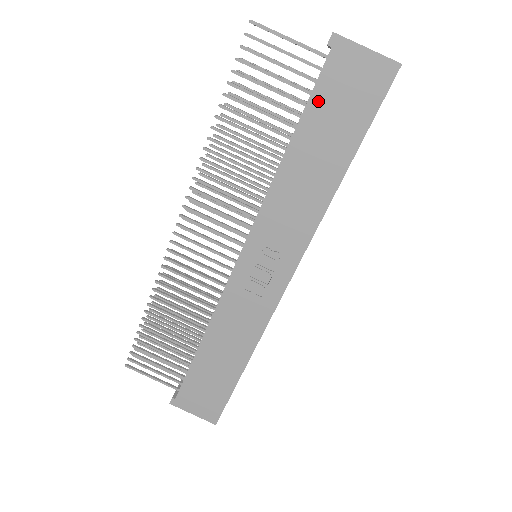
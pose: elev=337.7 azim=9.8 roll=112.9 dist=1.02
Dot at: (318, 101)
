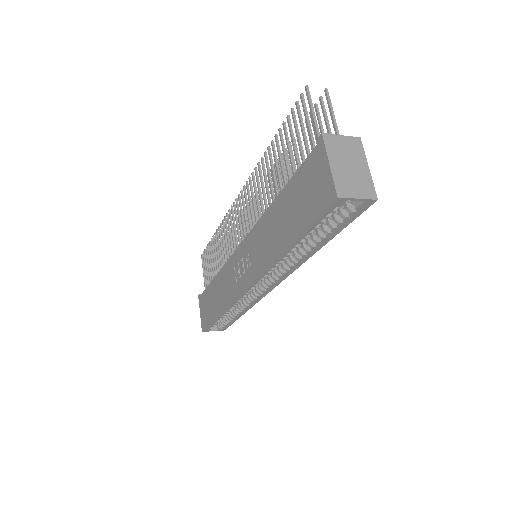
Dot at: (298, 179)
